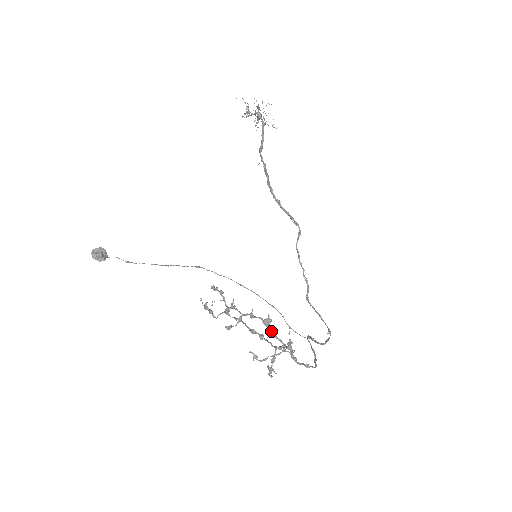
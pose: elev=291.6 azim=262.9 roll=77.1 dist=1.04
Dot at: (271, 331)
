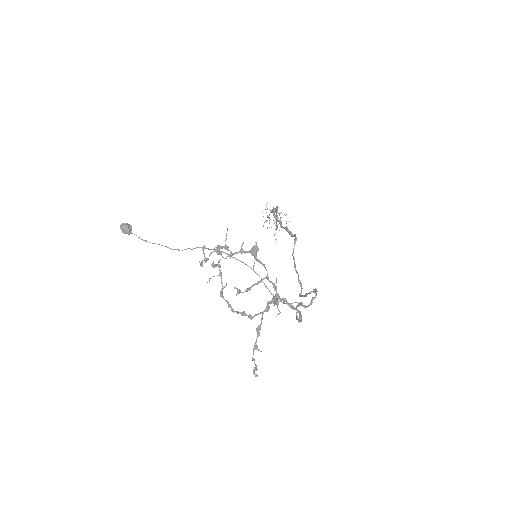
Dot at: (257, 259)
